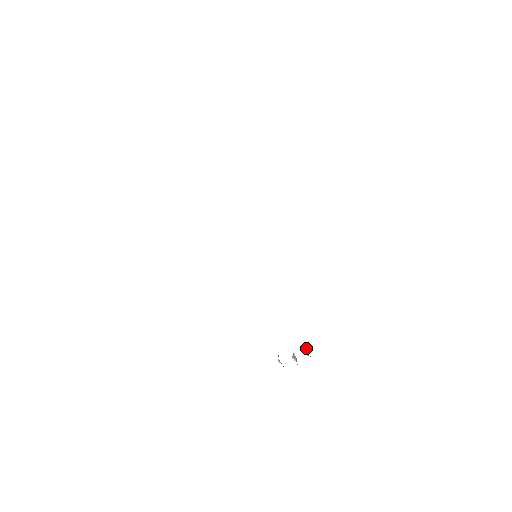
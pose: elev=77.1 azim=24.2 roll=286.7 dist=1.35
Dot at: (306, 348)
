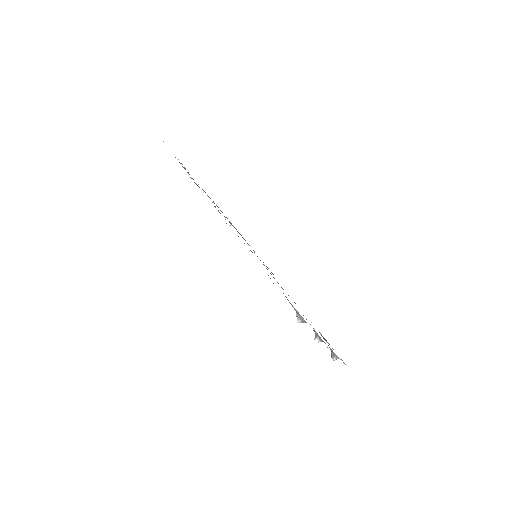
Dot at: occluded
